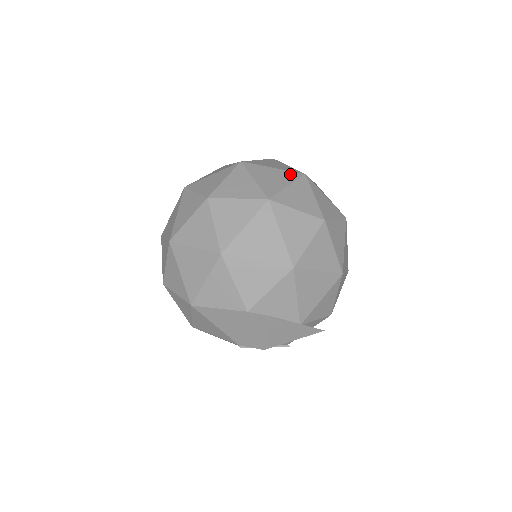
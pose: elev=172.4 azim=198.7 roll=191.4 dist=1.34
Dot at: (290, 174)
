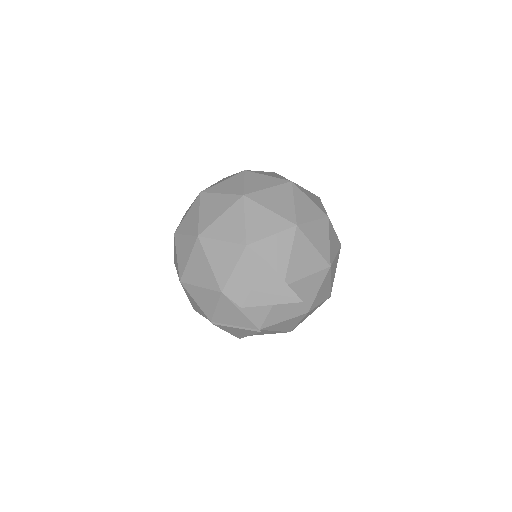
Dot at: occluded
